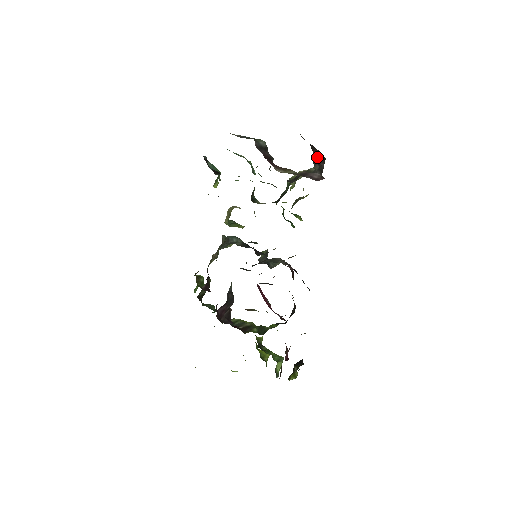
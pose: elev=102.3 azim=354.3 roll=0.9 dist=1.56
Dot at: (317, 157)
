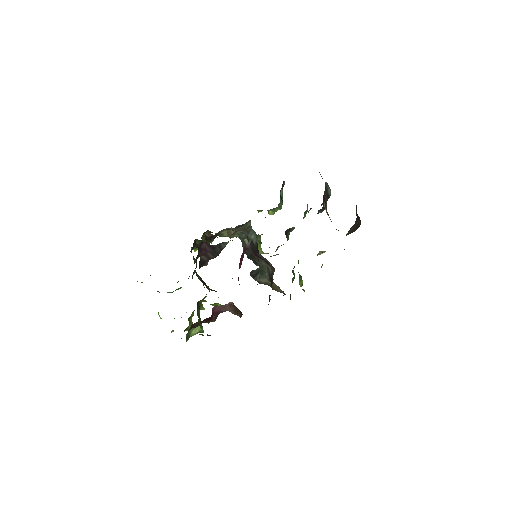
Dot at: (355, 227)
